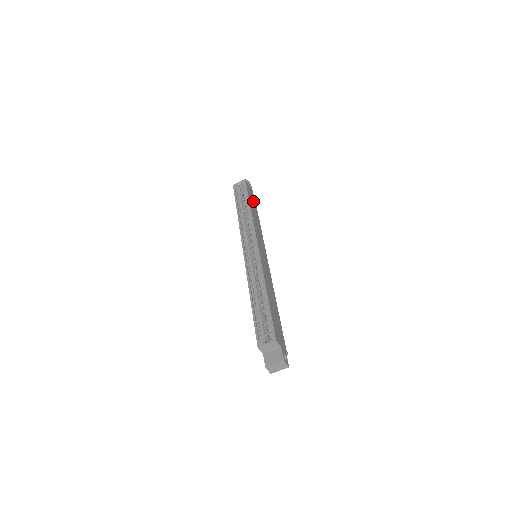
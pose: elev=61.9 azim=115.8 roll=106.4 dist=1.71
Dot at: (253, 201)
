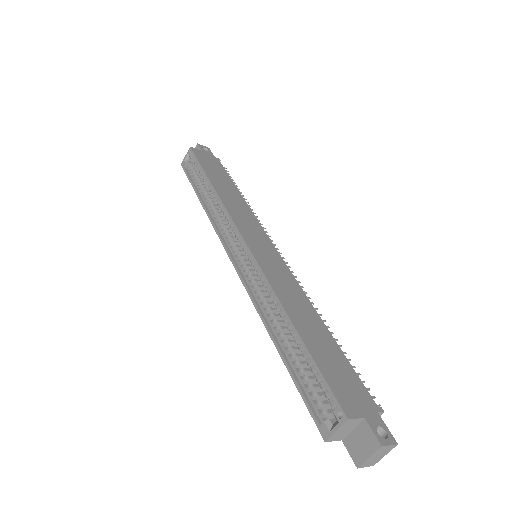
Dot at: (217, 170)
